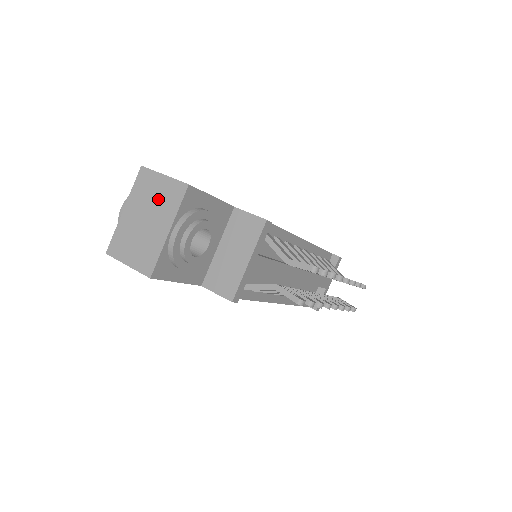
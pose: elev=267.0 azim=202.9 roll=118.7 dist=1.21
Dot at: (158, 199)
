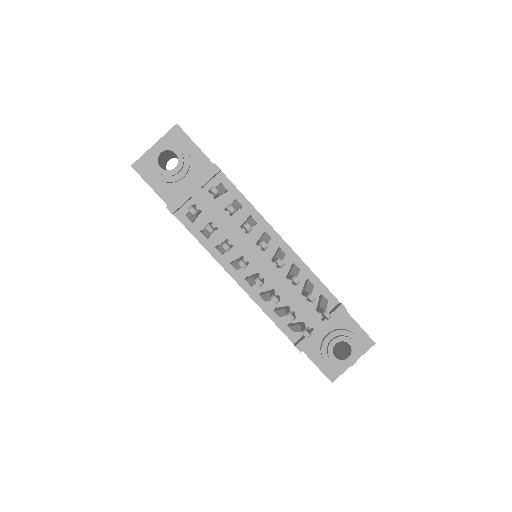
Dot at: occluded
